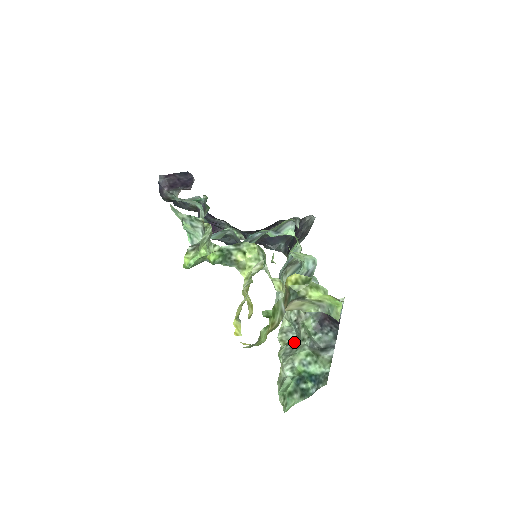
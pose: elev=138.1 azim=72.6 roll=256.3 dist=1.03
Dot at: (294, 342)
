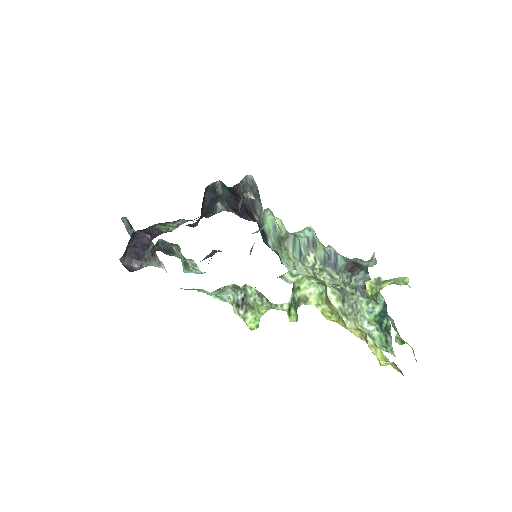
Dot at: (344, 299)
